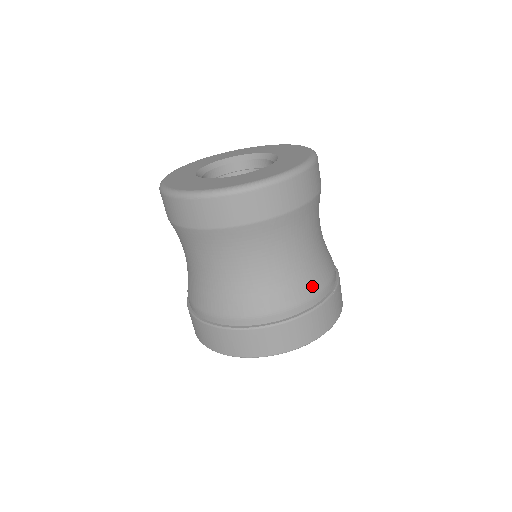
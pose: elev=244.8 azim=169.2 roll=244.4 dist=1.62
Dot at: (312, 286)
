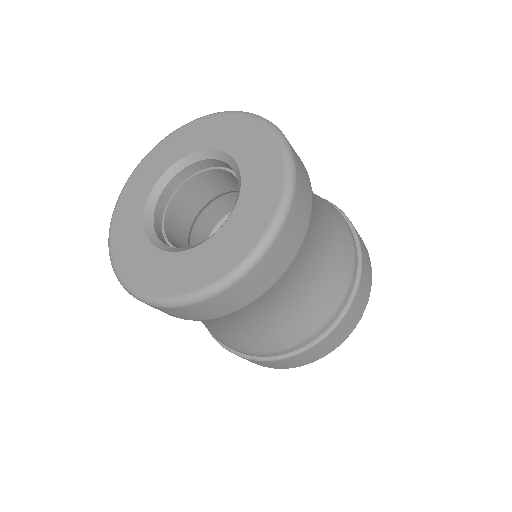
Dot at: (325, 311)
